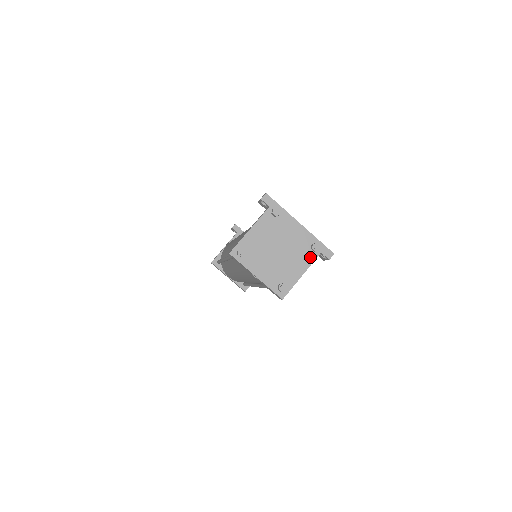
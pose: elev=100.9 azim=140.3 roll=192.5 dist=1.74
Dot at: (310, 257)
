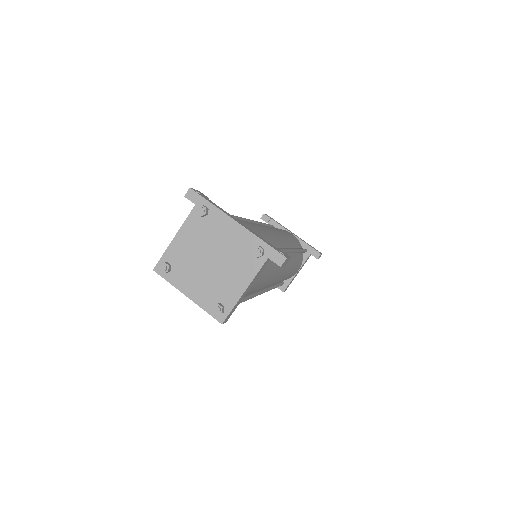
Dot at: (253, 265)
